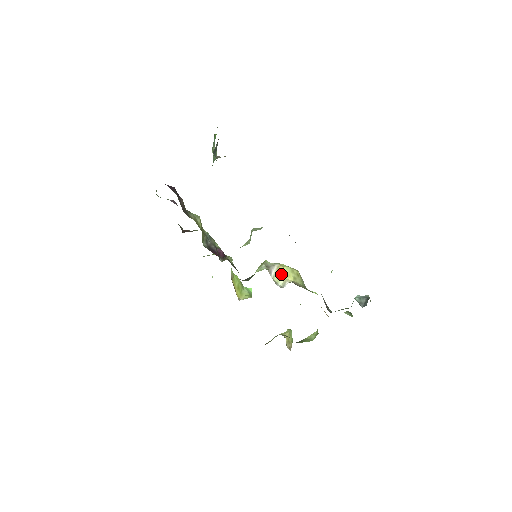
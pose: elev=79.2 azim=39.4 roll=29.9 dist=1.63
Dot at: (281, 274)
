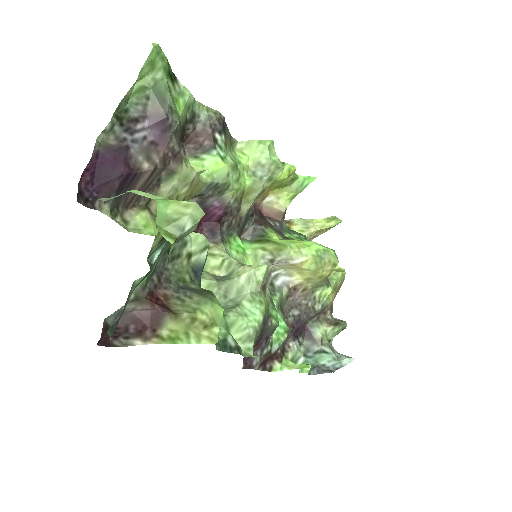
Dot at: (293, 268)
